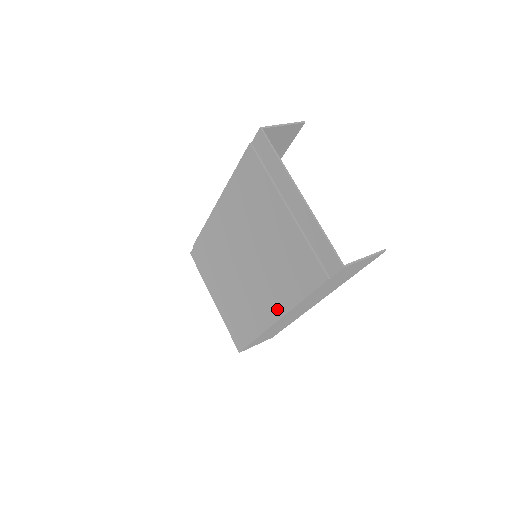
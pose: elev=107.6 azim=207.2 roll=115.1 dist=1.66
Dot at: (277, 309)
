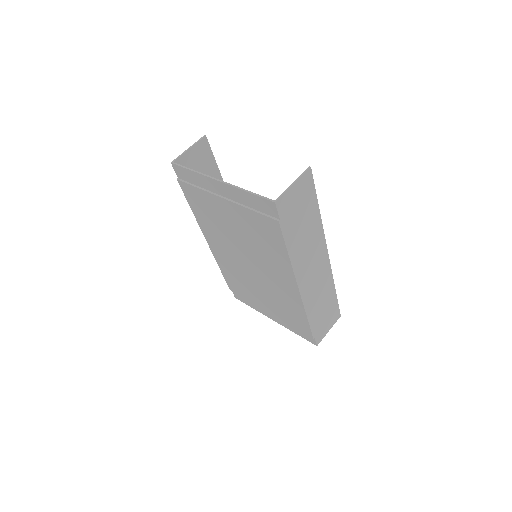
Dot at: (290, 281)
